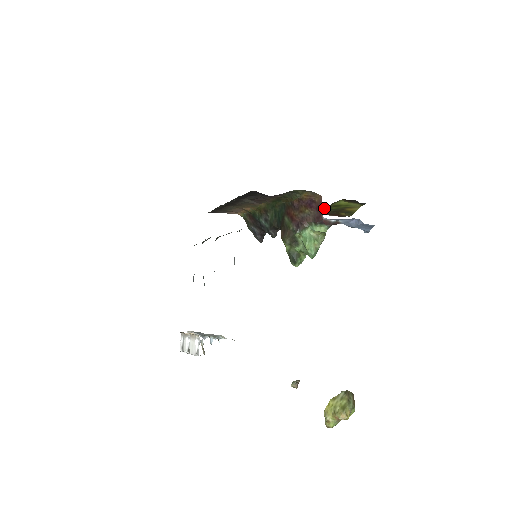
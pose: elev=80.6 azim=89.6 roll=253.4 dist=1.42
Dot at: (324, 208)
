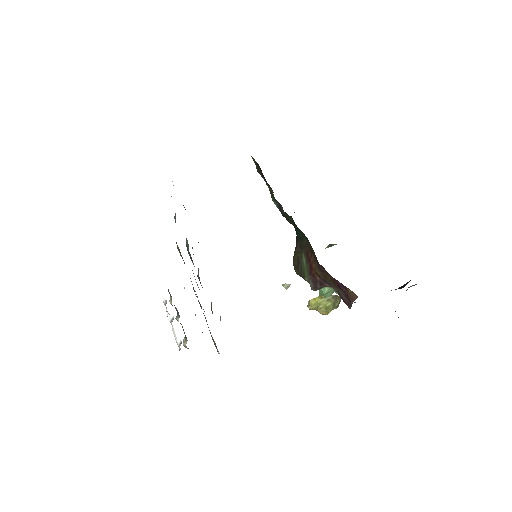
Dot at: occluded
